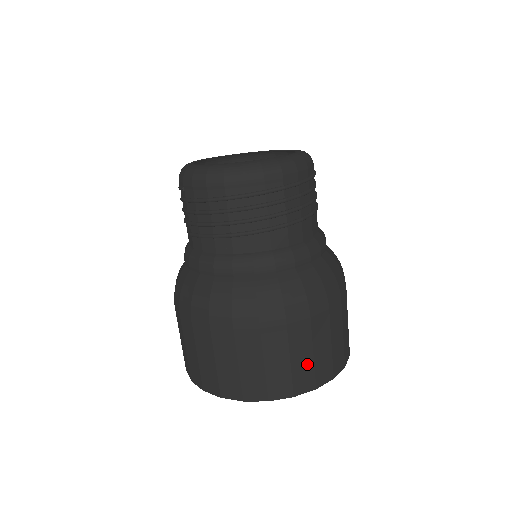
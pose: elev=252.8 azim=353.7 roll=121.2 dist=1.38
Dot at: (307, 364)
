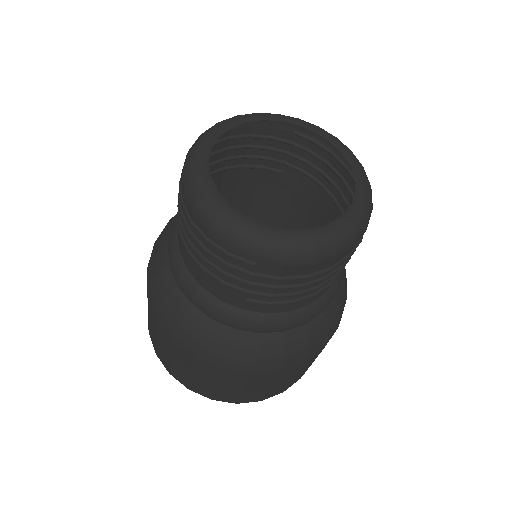
Dot at: occluded
